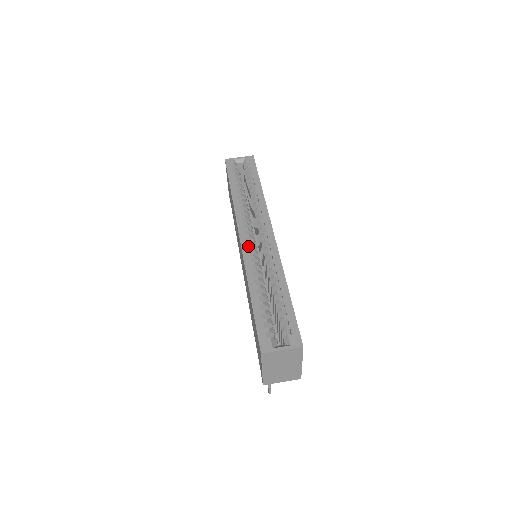
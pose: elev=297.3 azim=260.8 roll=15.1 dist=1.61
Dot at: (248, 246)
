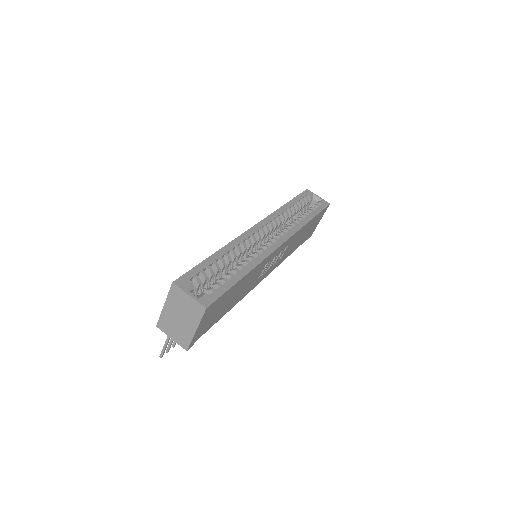
Dot at: (254, 235)
